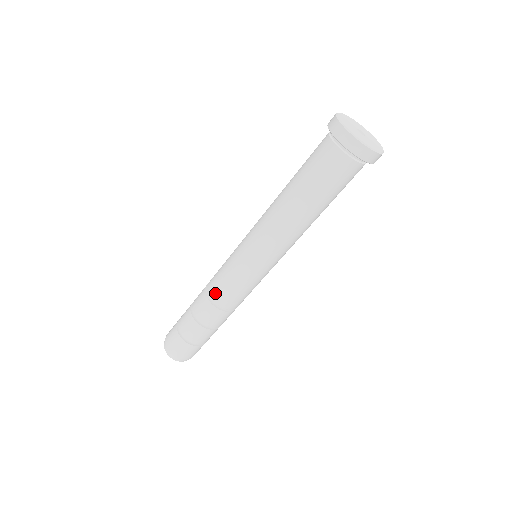
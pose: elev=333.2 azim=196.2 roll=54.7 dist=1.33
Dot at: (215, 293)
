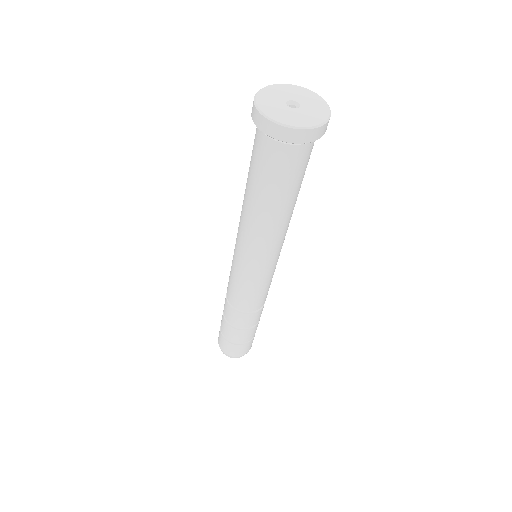
Dot at: (228, 292)
